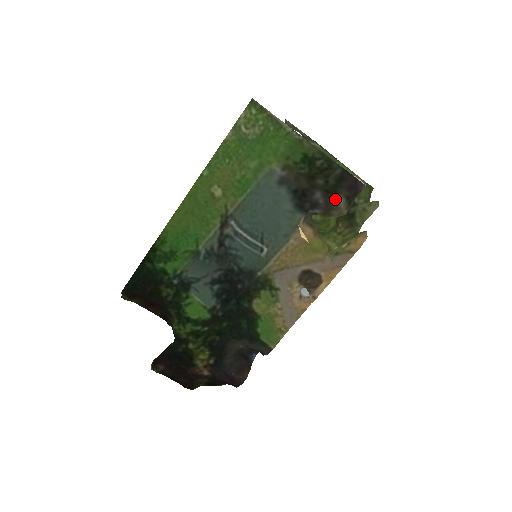
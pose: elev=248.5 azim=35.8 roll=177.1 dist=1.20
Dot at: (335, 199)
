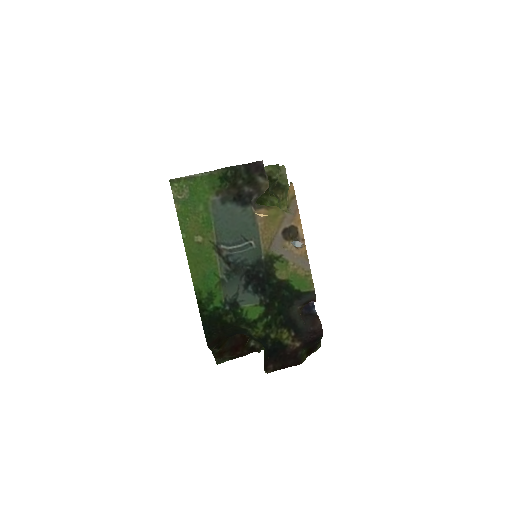
Dot at: (256, 182)
